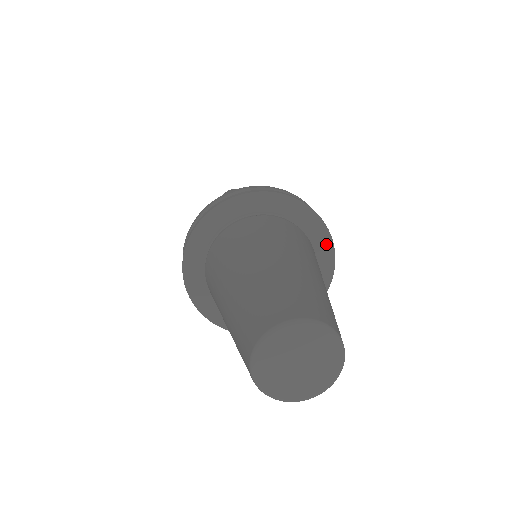
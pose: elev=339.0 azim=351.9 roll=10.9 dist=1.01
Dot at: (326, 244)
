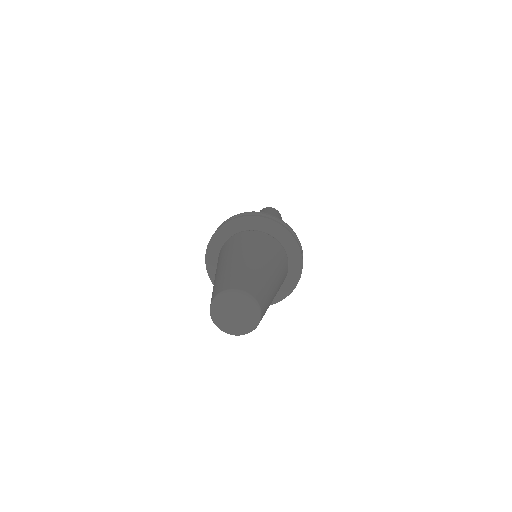
Dot at: (282, 231)
